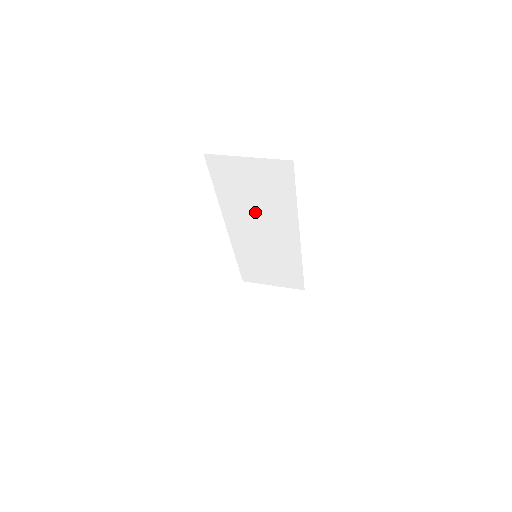
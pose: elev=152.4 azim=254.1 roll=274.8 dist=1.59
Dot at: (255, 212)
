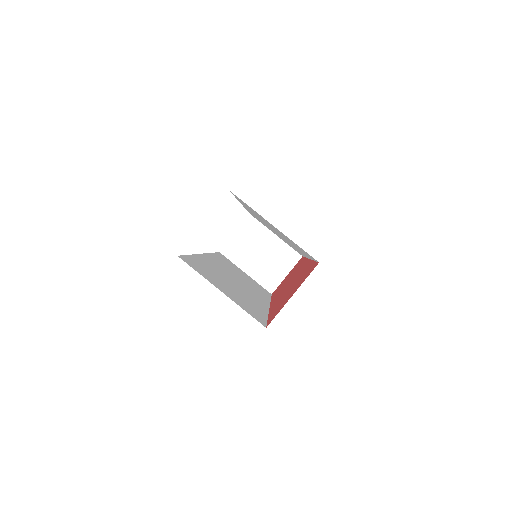
Dot at: (272, 228)
